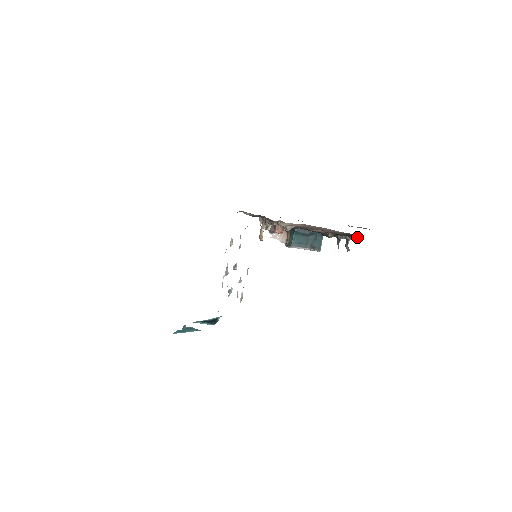
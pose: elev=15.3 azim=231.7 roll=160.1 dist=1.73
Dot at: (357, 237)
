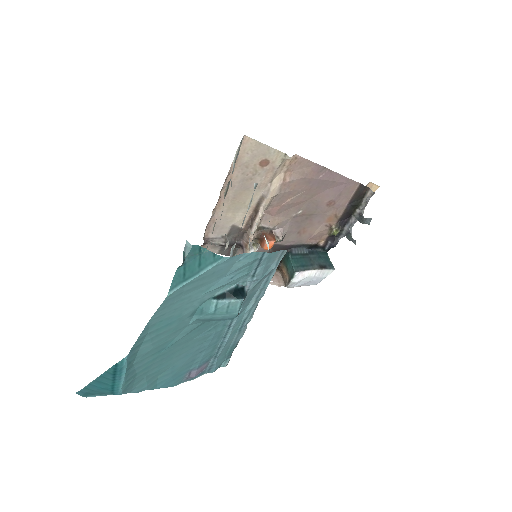
Dot at: (370, 190)
